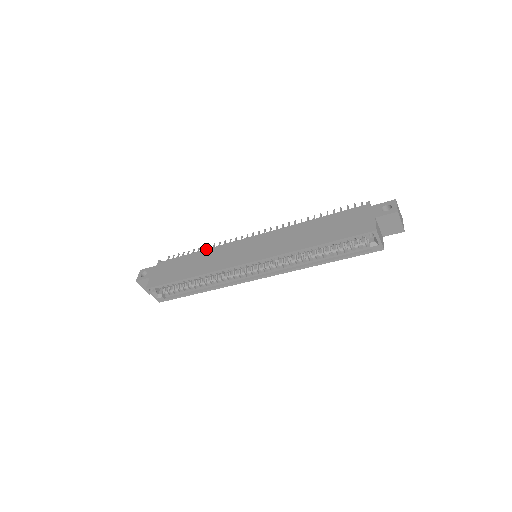
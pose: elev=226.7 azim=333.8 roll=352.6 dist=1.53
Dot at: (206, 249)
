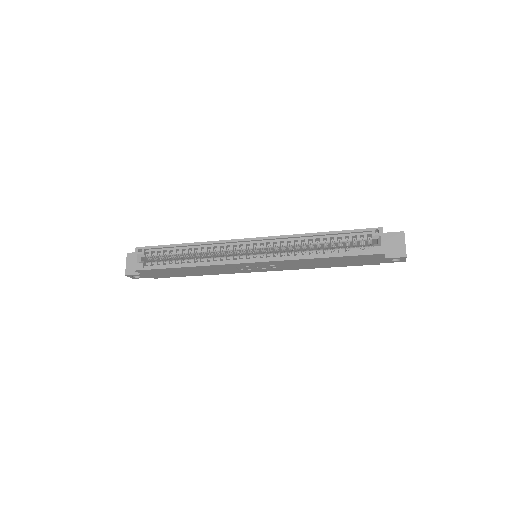
Dot at: occluded
